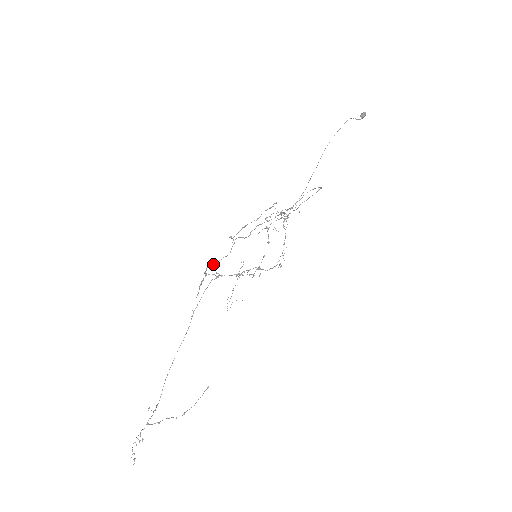
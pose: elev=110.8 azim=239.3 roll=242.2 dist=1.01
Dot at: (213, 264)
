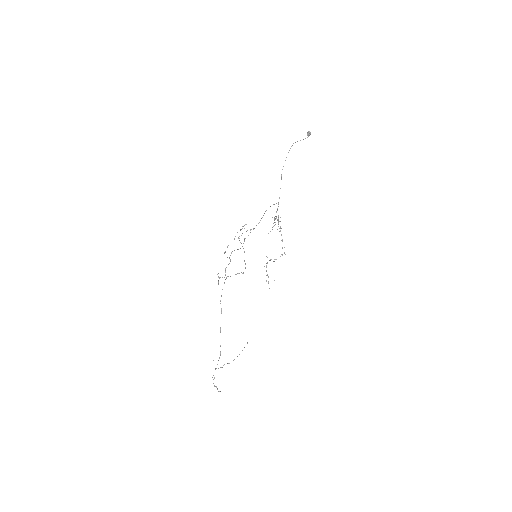
Dot at: occluded
